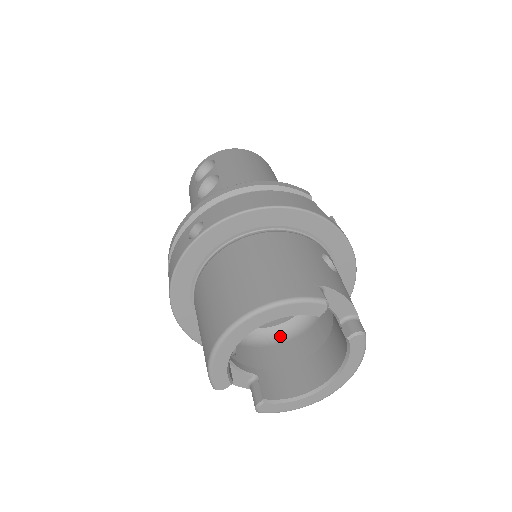
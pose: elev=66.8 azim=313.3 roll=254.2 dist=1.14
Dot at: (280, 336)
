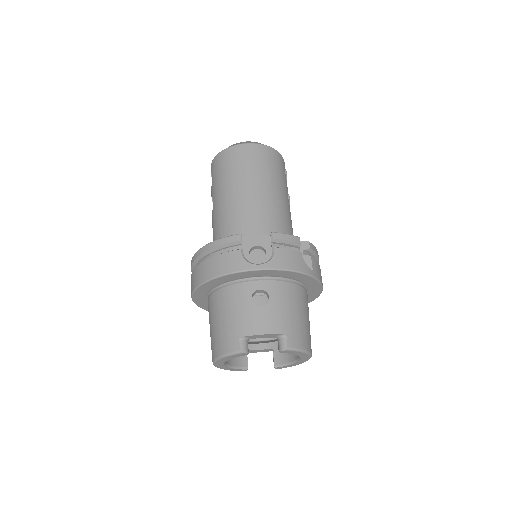
Dot at: occluded
